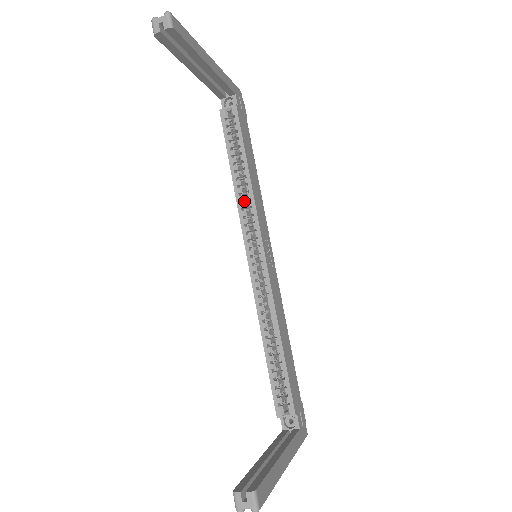
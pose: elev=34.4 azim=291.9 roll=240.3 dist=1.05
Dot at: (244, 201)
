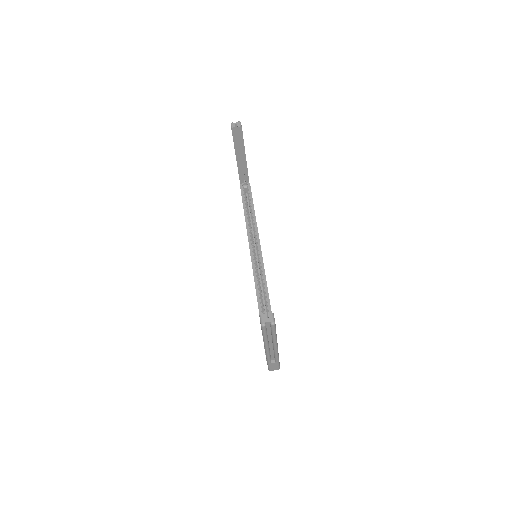
Dot at: (250, 229)
